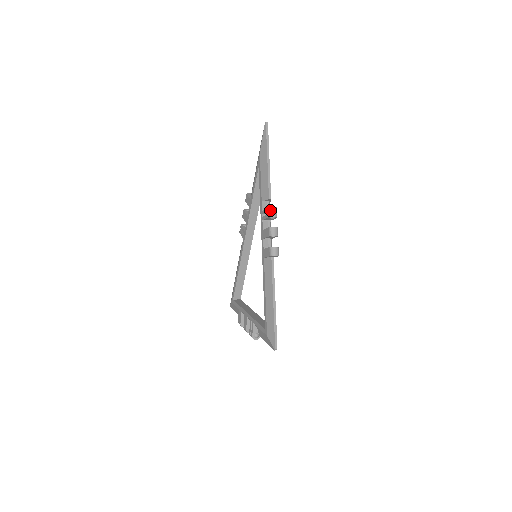
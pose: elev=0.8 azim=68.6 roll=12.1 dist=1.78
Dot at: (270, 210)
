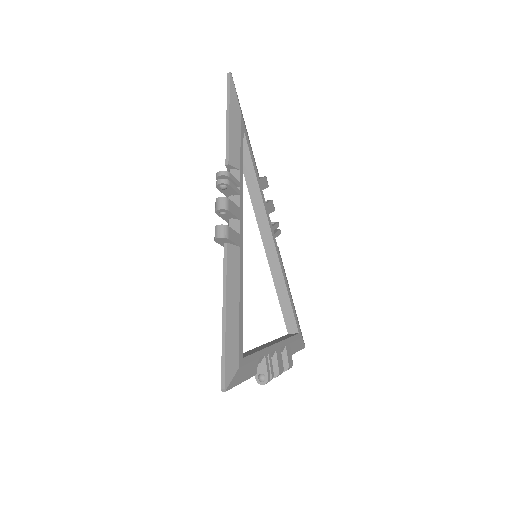
Dot at: (216, 177)
